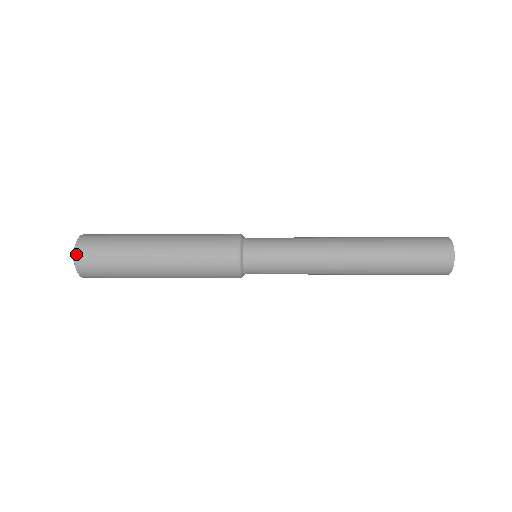
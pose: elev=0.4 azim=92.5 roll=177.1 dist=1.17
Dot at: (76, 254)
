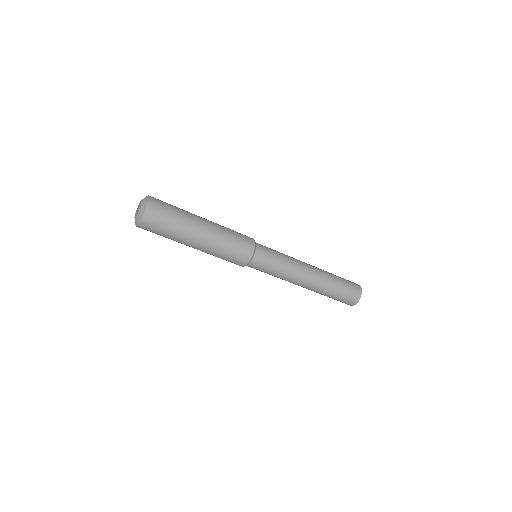
Dot at: (150, 196)
